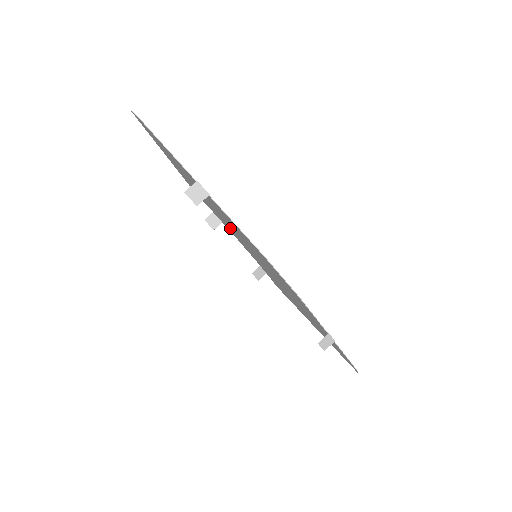
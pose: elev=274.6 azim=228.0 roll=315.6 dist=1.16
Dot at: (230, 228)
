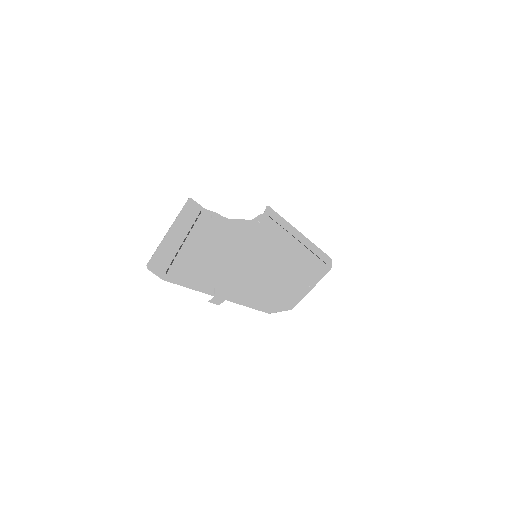
Dot at: (232, 243)
